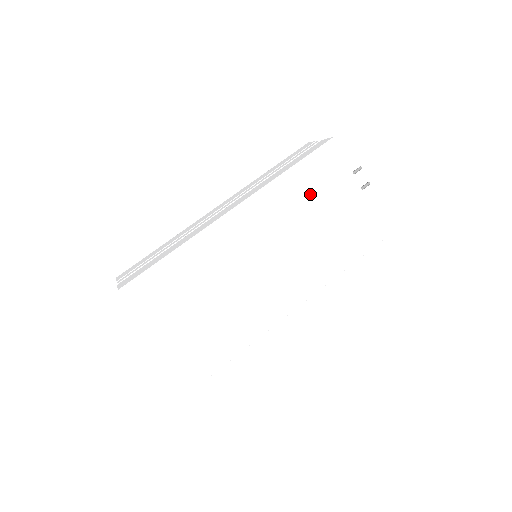
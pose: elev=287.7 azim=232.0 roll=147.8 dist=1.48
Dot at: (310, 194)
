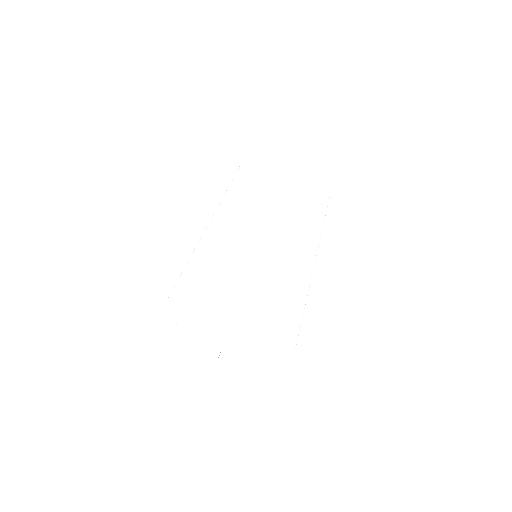
Dot at: (257, 191)
